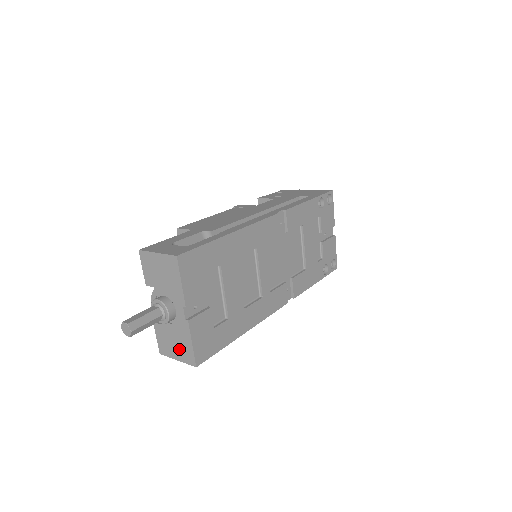
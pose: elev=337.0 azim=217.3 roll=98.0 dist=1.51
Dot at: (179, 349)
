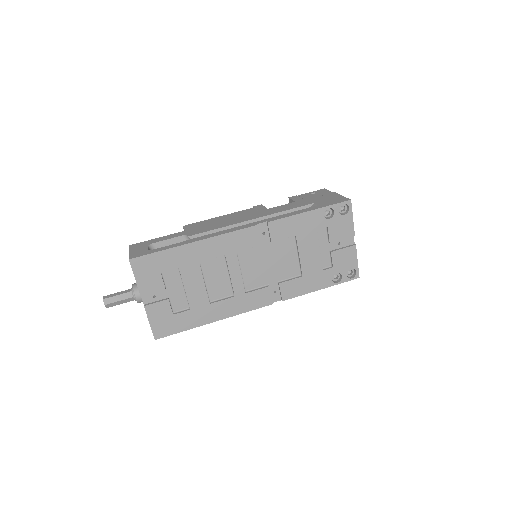
Dot at: occluded
